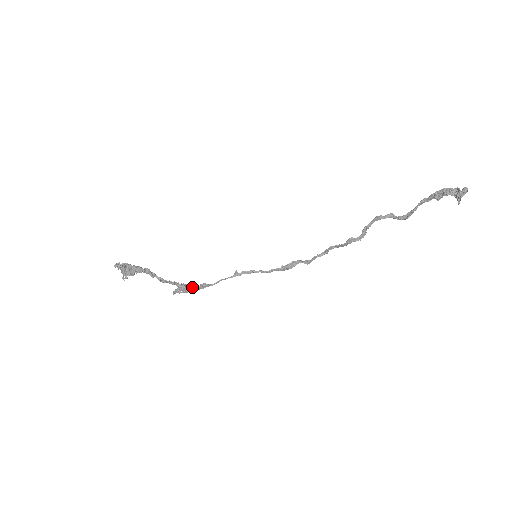
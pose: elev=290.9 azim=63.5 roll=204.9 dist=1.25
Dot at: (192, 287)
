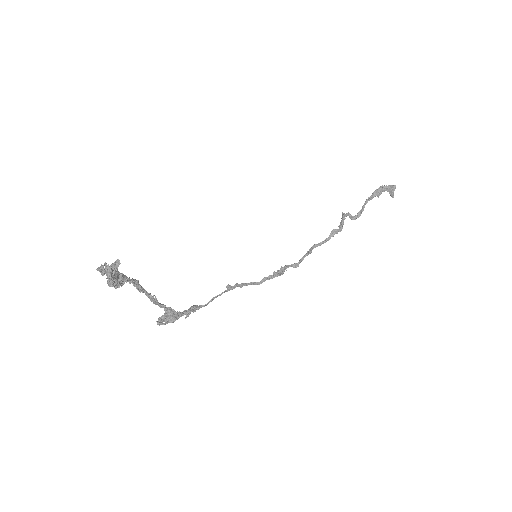
Dot at: (181, 312)
